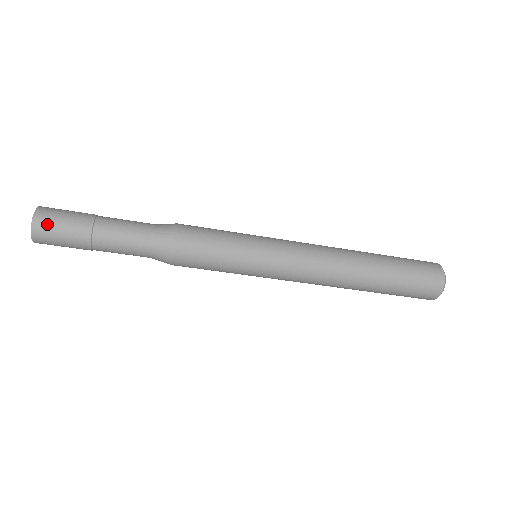
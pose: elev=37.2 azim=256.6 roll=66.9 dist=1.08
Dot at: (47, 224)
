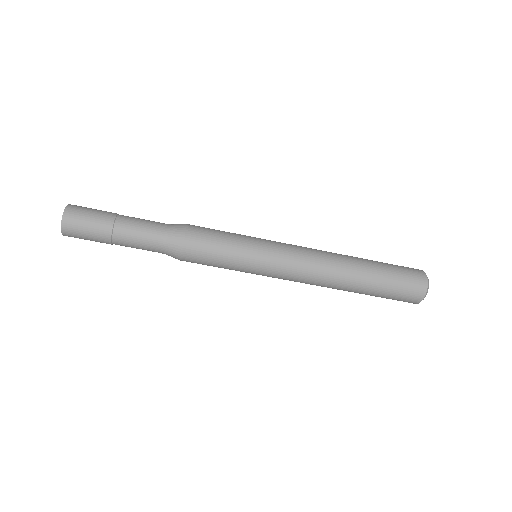
Dot at: (74, 225)
